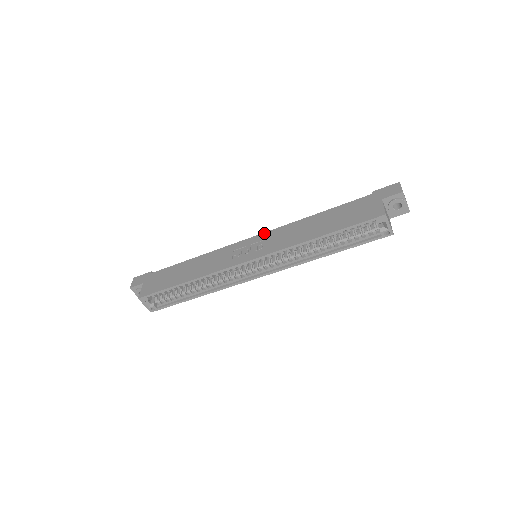
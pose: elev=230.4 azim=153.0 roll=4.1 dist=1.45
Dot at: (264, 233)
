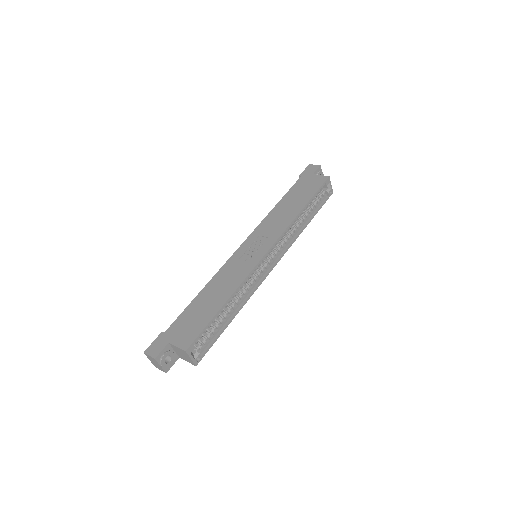
Dot at: (250, 235)
